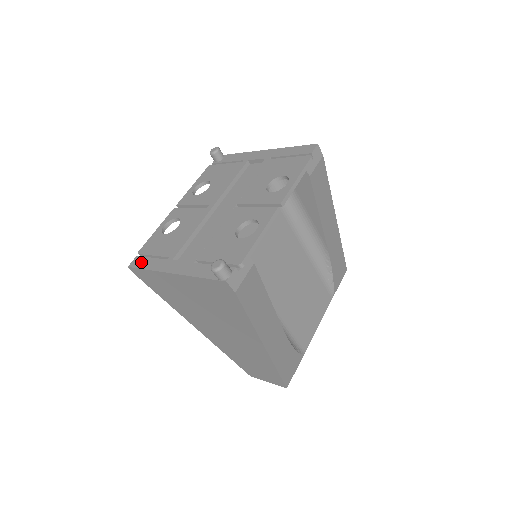
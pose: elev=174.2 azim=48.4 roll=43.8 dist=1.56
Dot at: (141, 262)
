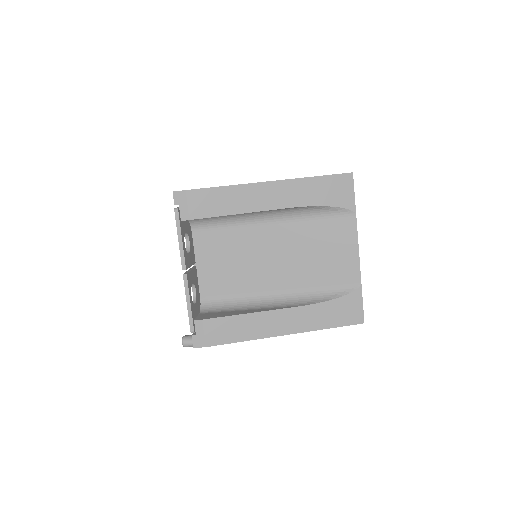
Dot at: occluded
